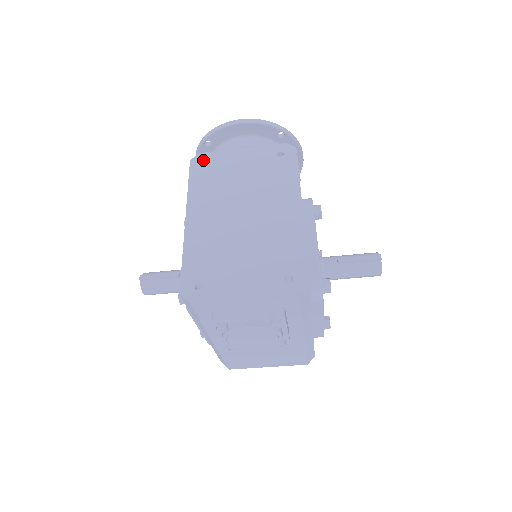
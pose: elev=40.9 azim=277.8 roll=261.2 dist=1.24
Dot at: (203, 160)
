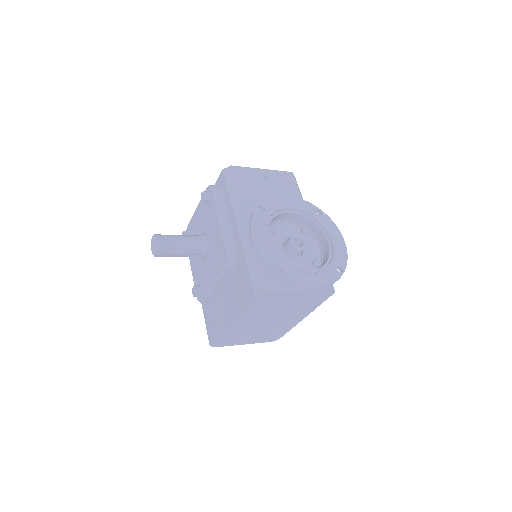
Dot at: occluded
